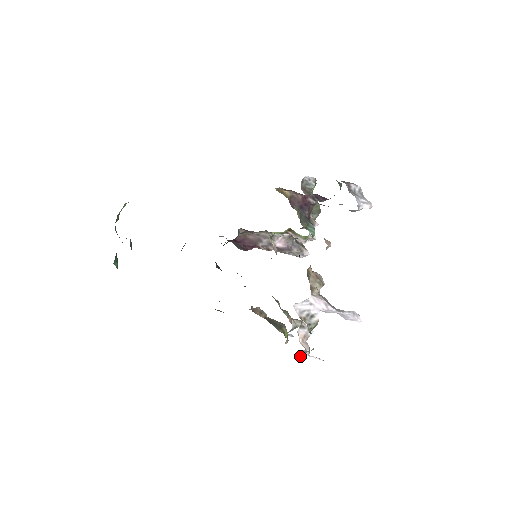
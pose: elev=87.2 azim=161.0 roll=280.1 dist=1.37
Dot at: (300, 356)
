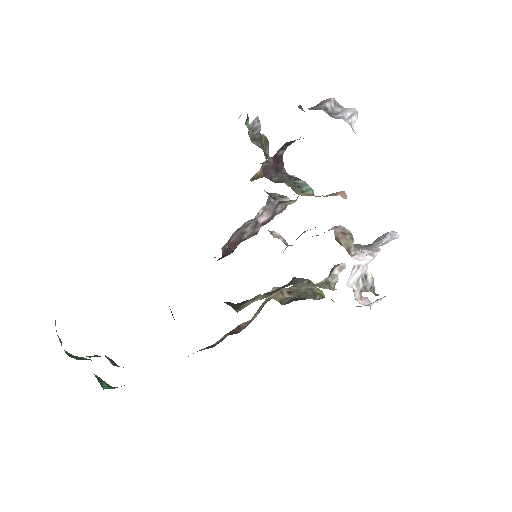
Dot at: occluded
